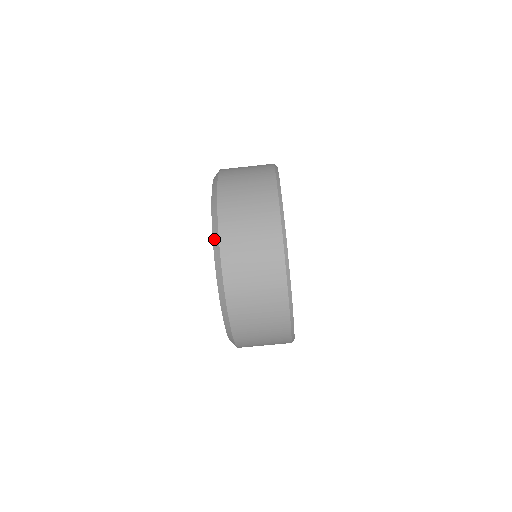
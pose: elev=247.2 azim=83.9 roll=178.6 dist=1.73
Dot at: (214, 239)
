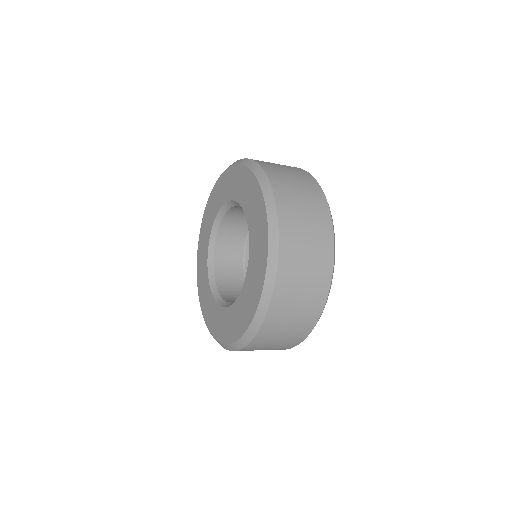
Dot at: (261, 306)
